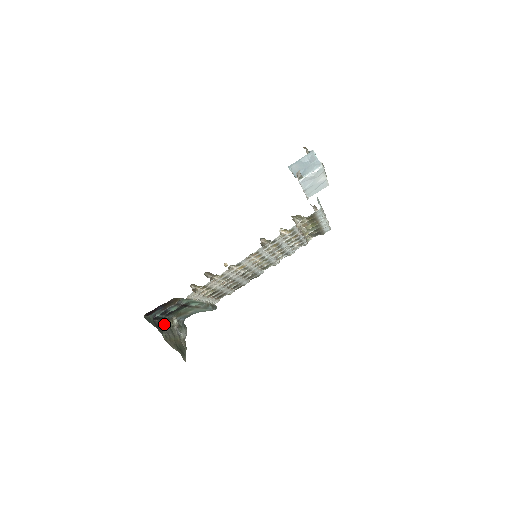
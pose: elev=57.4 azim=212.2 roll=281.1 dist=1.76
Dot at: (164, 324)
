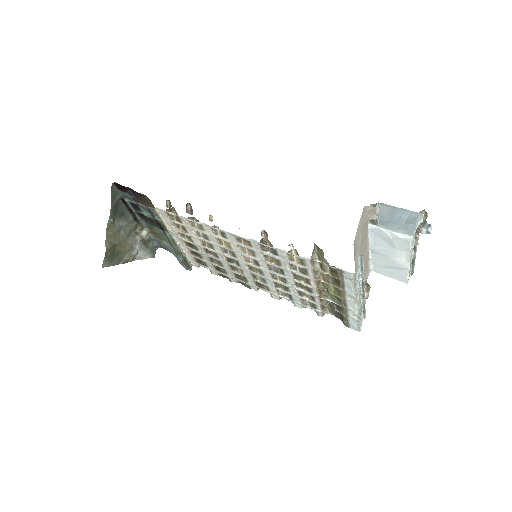
Dot at: (129, 219)
